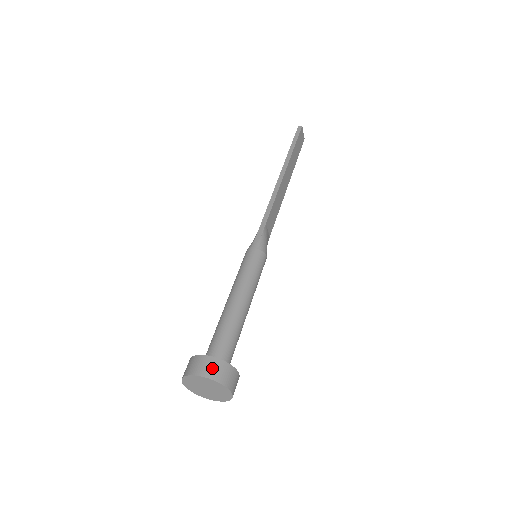
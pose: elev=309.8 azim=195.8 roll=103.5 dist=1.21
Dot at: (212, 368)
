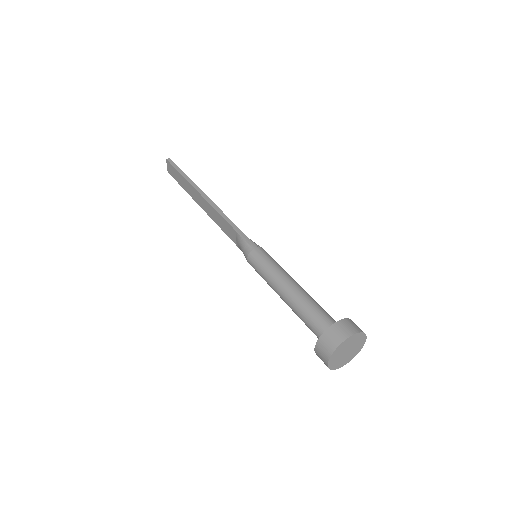
Dot at: (352, 326)
